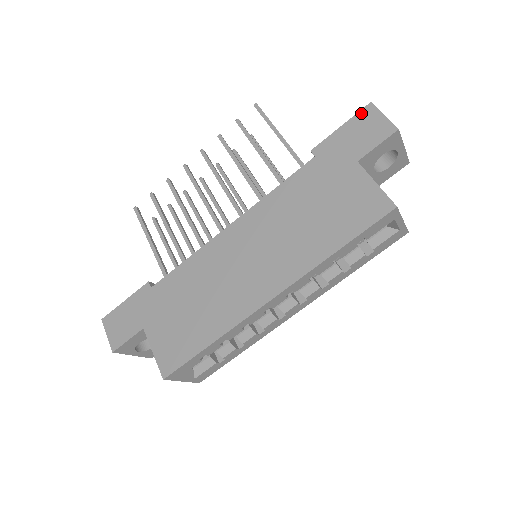
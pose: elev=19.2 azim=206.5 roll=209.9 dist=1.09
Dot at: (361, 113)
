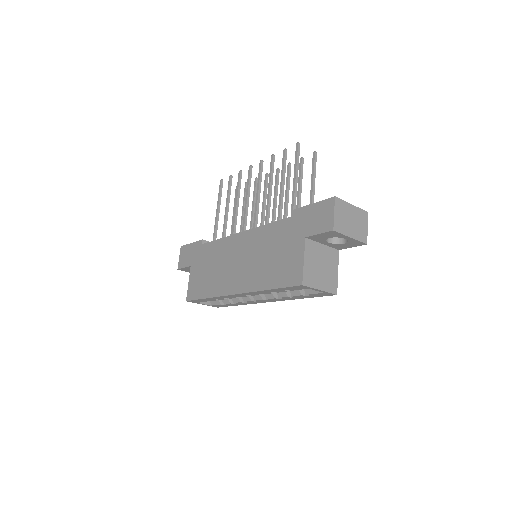
Dot at: (326, 201)
